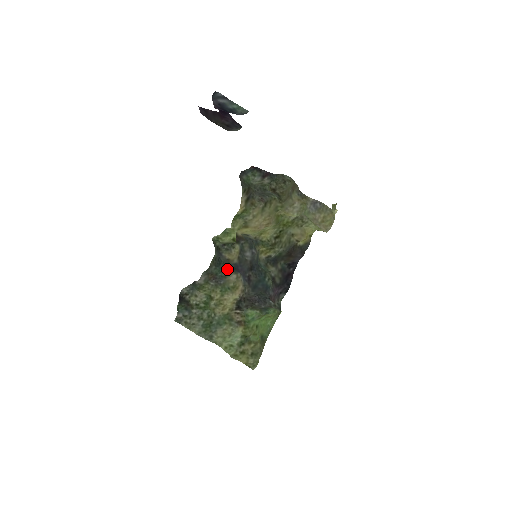
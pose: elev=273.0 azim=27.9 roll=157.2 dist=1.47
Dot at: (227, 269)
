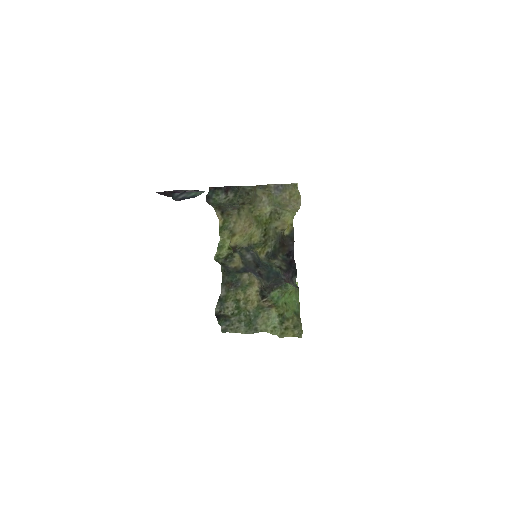
Dot at: (238, 274)
